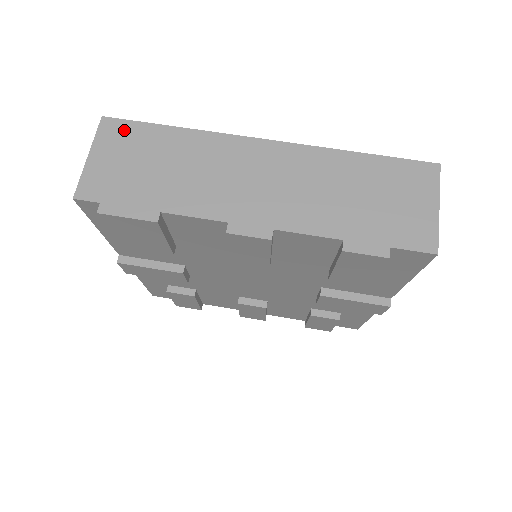
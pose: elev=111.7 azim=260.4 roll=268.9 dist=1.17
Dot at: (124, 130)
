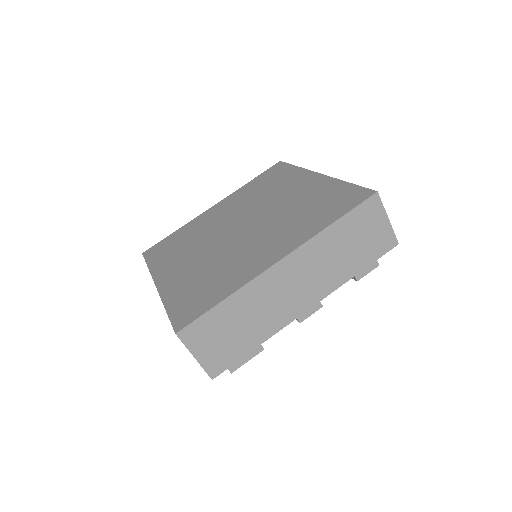
Dot at: (197, 329)
